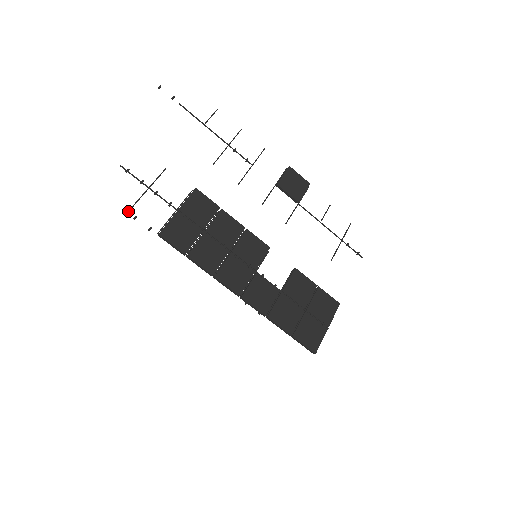
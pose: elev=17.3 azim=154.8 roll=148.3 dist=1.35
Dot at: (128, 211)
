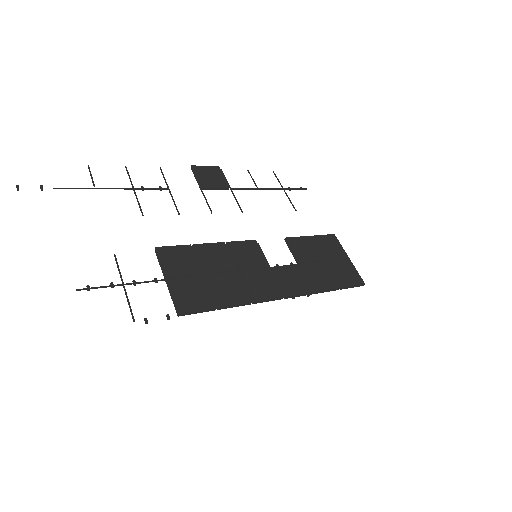
Dot at: occluded
